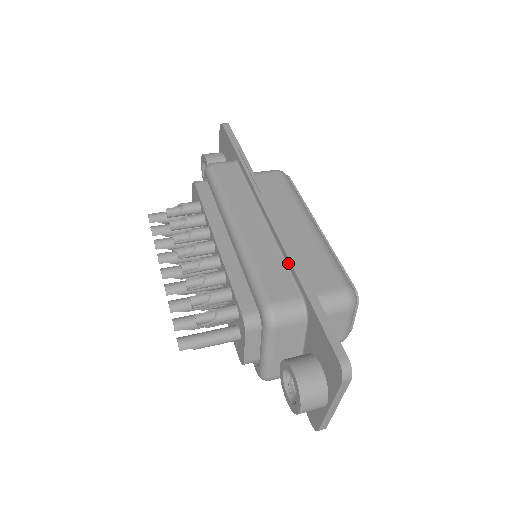
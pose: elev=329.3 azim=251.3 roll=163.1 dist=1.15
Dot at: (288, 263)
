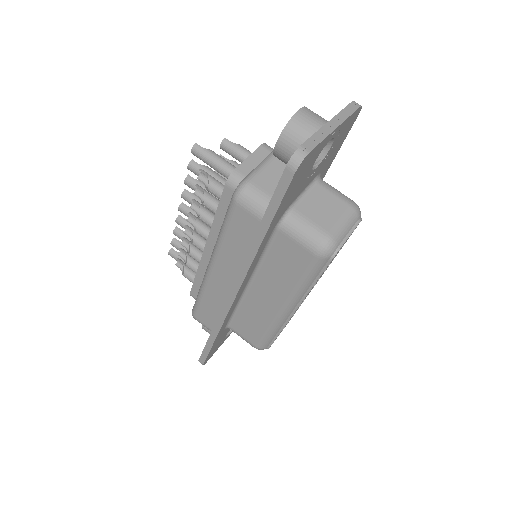
Dot at: occluded
